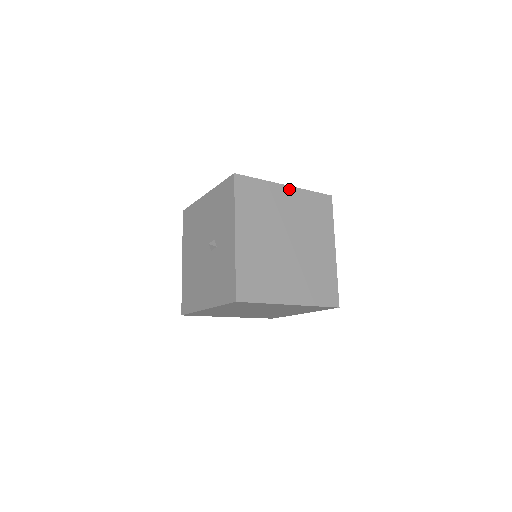
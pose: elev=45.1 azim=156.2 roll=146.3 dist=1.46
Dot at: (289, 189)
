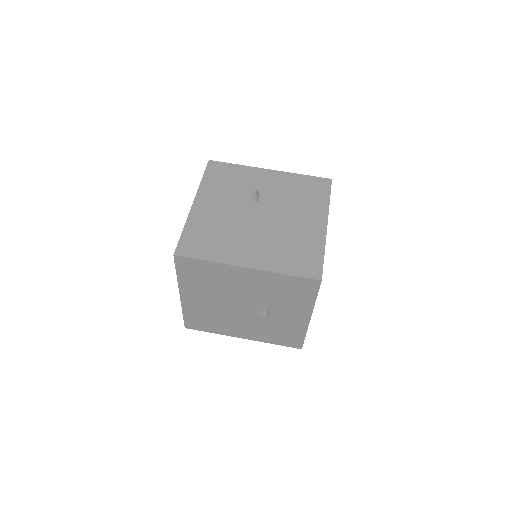
Dot at: occluded
